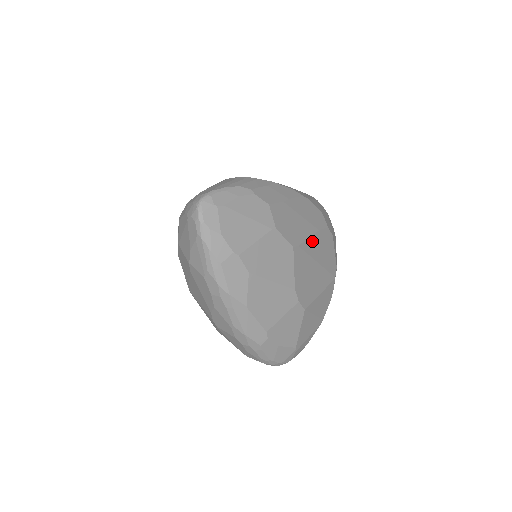
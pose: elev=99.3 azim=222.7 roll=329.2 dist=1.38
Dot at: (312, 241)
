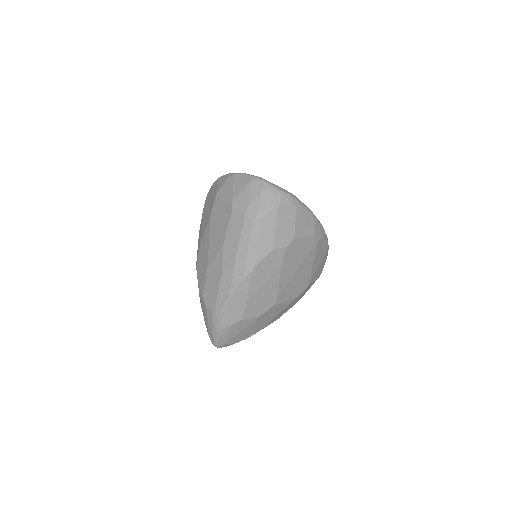
Dot at: (282, 278)
